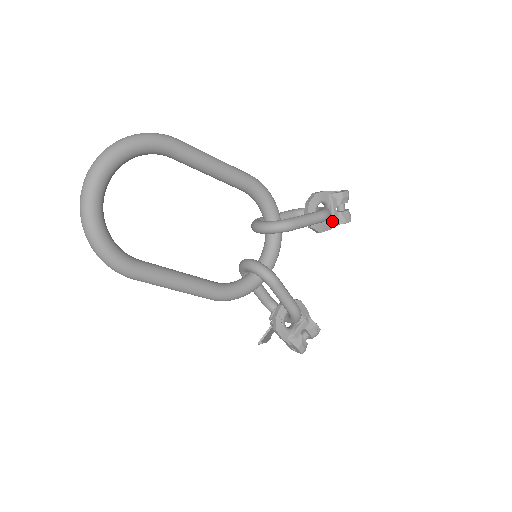
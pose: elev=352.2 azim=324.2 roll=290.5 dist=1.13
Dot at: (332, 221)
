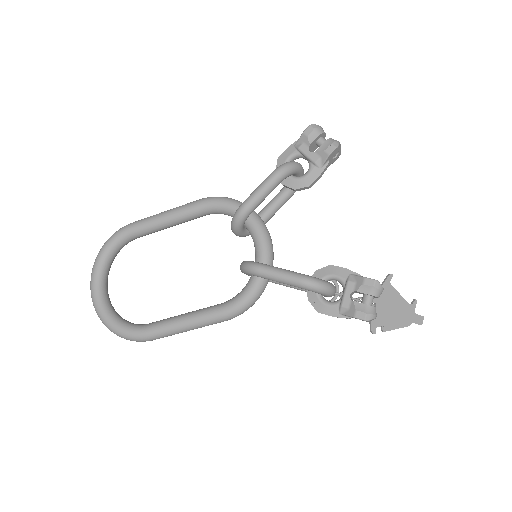
Dot at: (315, 165)
